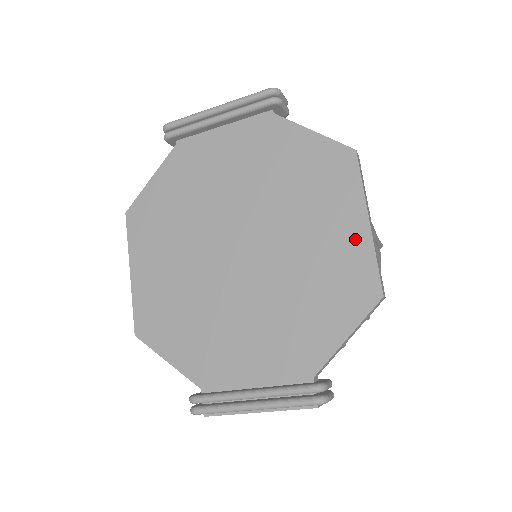
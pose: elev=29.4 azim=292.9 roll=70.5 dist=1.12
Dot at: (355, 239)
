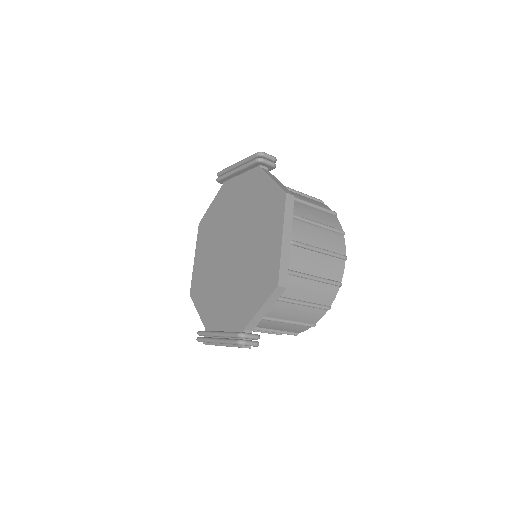
Dot at: (274, 249)
